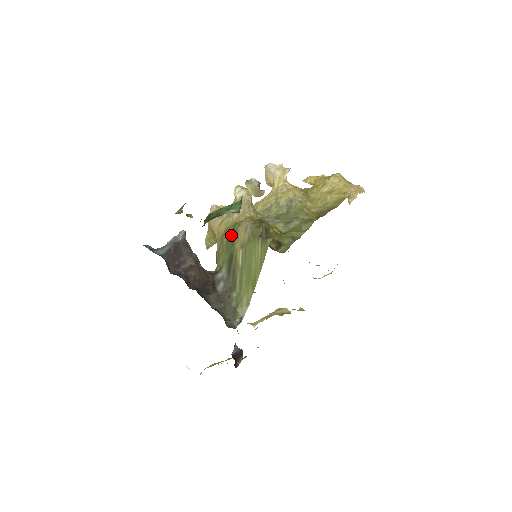
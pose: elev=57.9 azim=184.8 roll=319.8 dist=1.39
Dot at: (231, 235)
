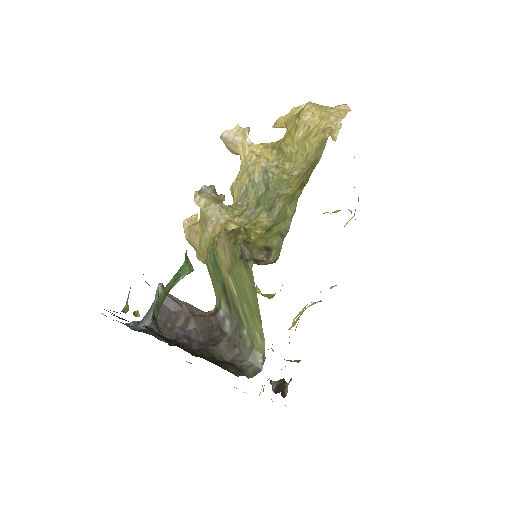
Dot at: (213, 259)
